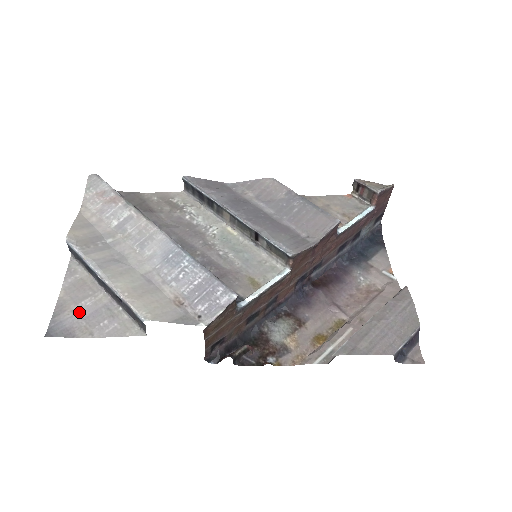
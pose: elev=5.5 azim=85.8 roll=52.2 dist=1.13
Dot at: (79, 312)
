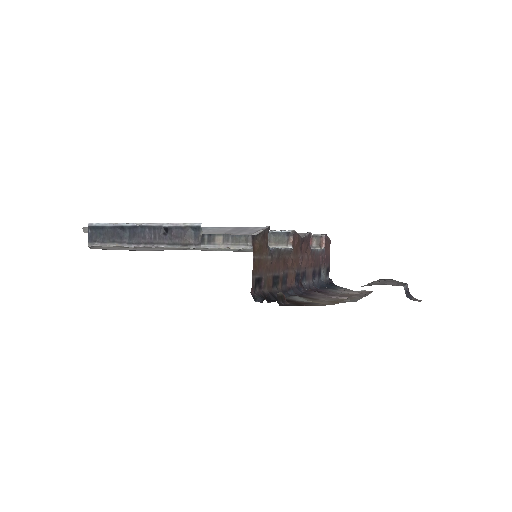
Dot at: occluded
